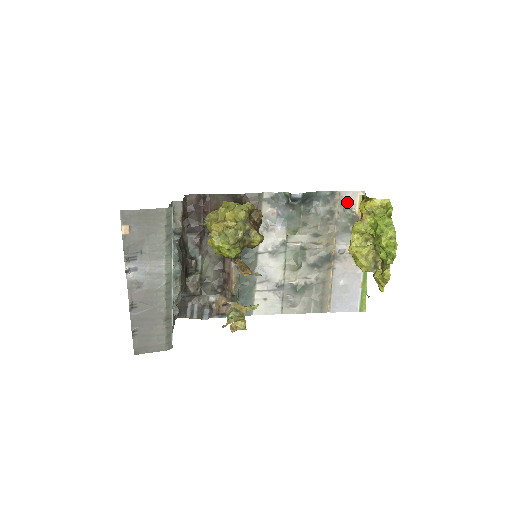
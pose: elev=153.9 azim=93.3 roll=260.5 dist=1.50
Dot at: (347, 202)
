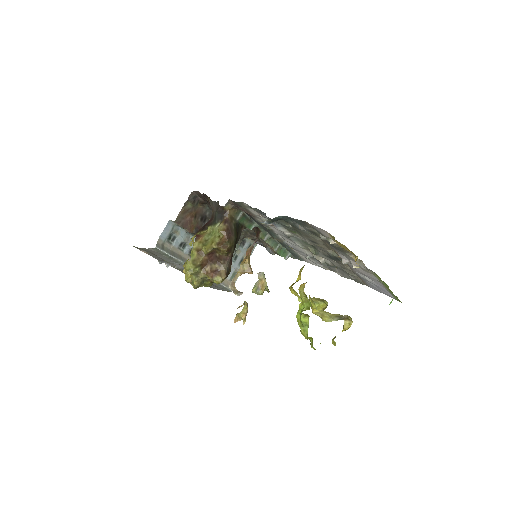
Dot at: (321, 233)
